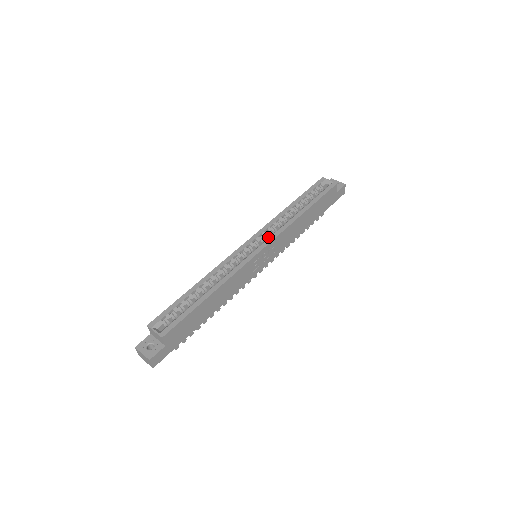
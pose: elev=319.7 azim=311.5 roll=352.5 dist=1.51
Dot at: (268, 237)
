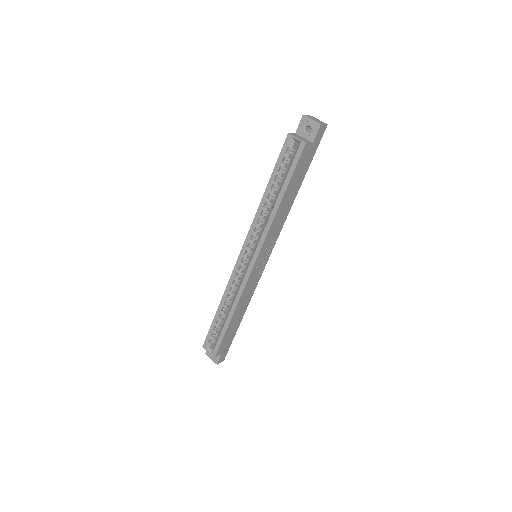
Dot at: (257, 239)
